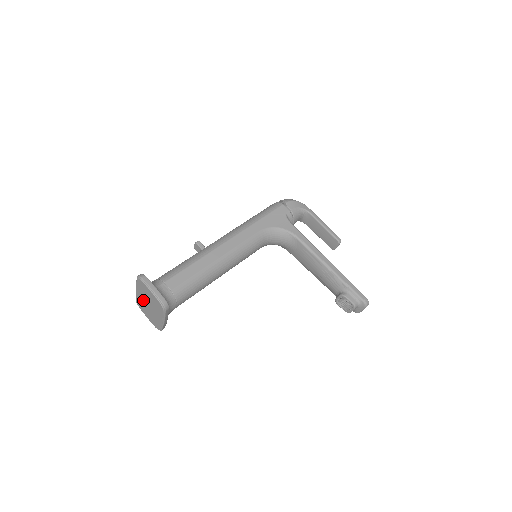
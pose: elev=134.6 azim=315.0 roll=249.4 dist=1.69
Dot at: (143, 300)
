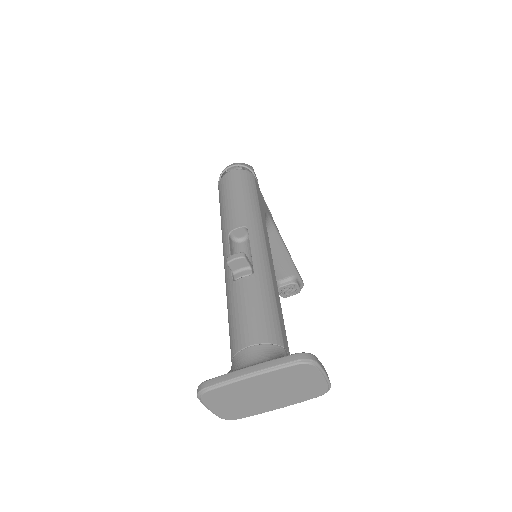
Dot at: (254, 389)
